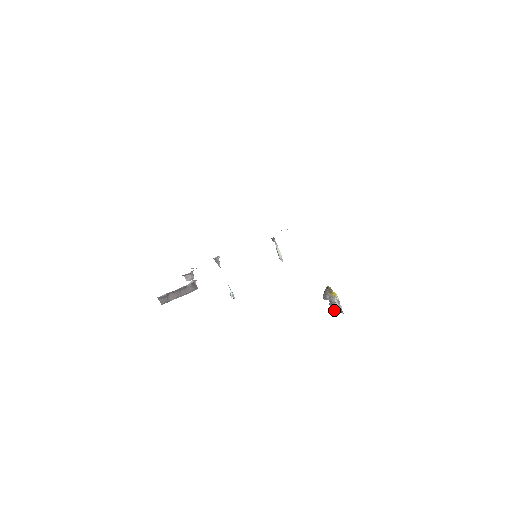
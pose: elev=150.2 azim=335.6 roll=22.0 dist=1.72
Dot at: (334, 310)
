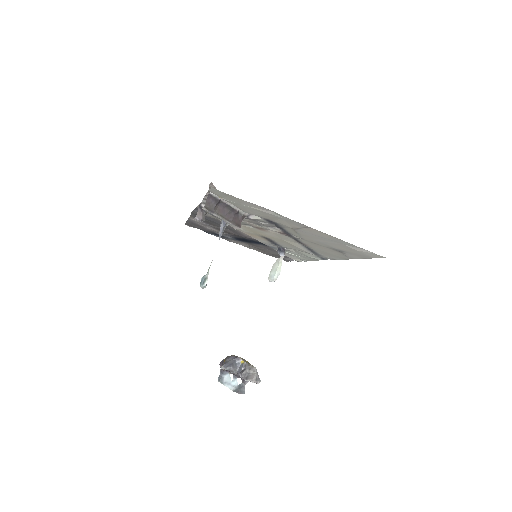
Dot at: (251, 381)
